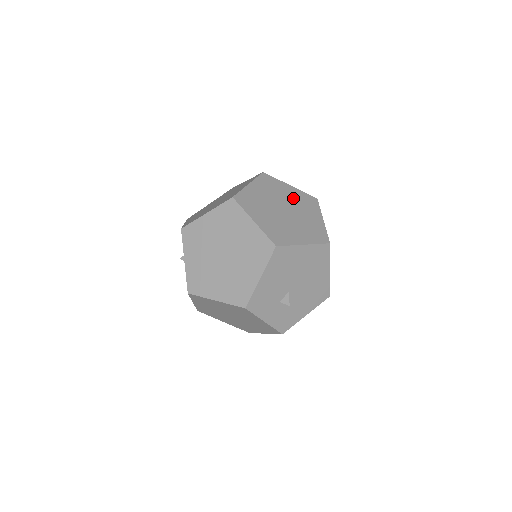
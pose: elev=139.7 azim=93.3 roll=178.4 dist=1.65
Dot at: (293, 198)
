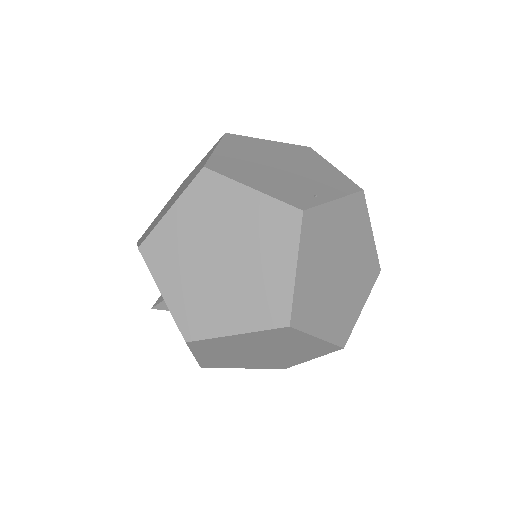
Dot at: (343, 229)
